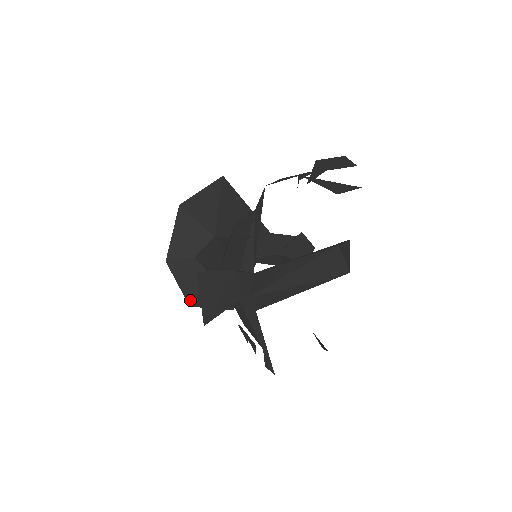
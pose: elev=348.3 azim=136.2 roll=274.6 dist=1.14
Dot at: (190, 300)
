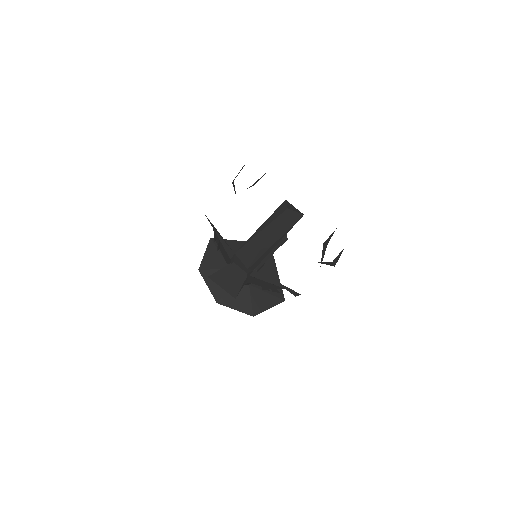
Dot at: (250, 313)
